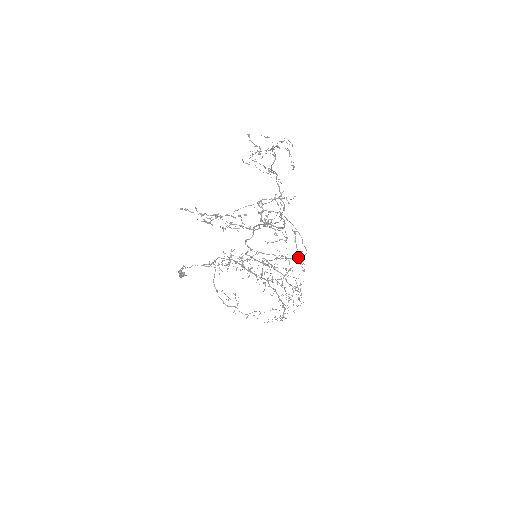
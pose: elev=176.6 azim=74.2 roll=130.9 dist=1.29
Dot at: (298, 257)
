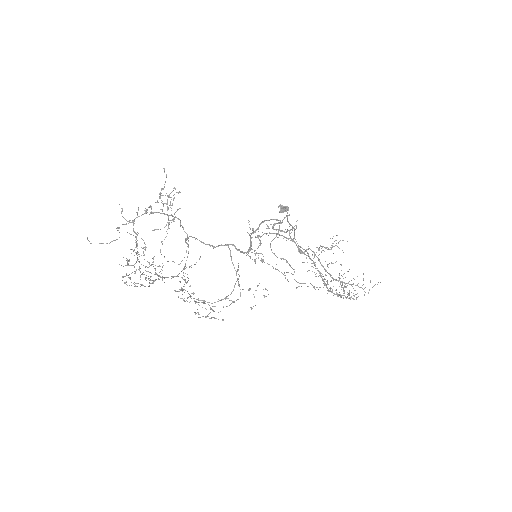
Dot at: (214, 306)
